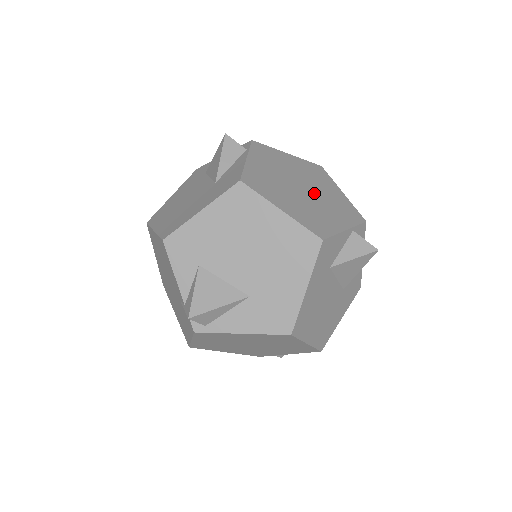
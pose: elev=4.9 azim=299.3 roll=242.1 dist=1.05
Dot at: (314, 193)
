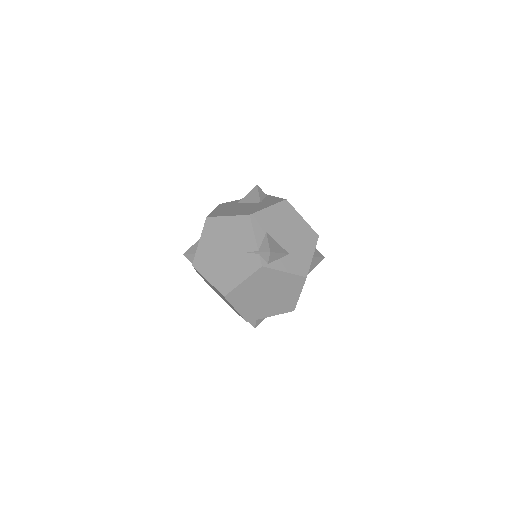
Dot at: occluded
